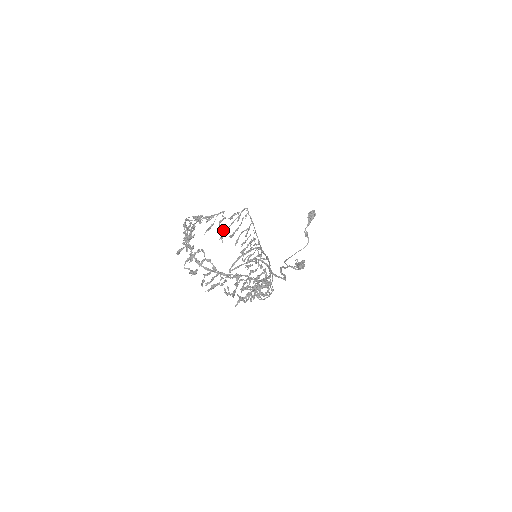
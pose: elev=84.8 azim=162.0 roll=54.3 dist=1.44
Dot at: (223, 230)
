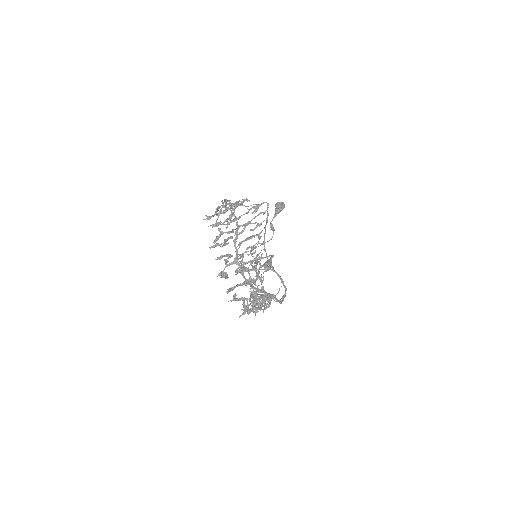
Dot at: occluded
